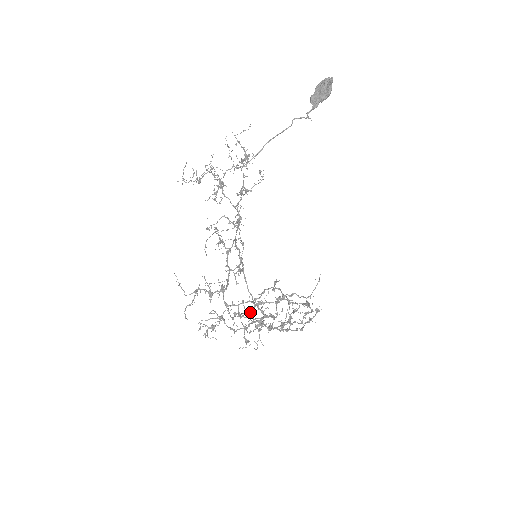
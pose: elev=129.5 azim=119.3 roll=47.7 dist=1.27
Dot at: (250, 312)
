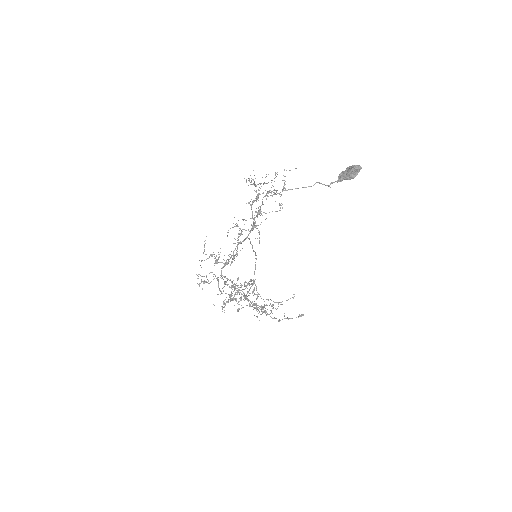
Dot at: occluded
